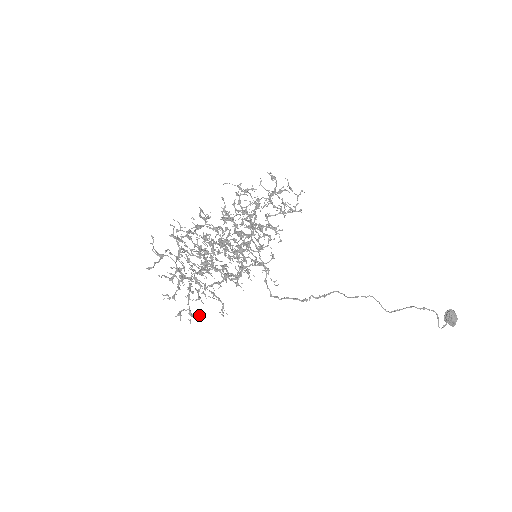
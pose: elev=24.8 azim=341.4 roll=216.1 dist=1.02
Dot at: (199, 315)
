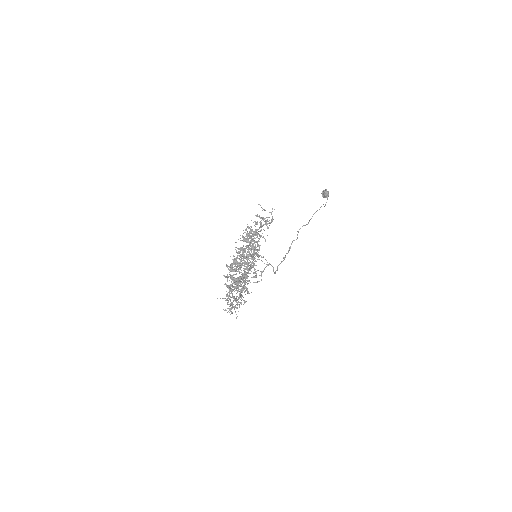
Dot at: occluded
